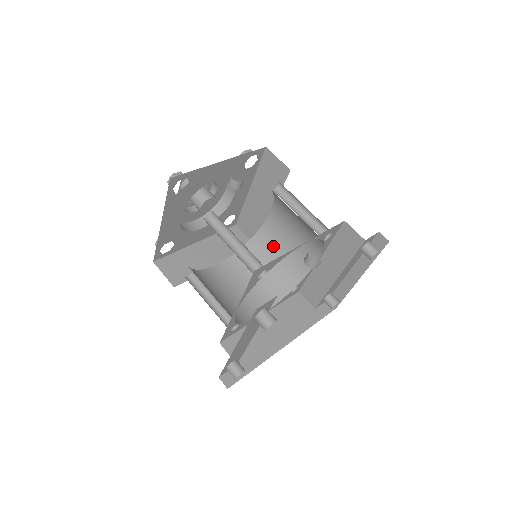
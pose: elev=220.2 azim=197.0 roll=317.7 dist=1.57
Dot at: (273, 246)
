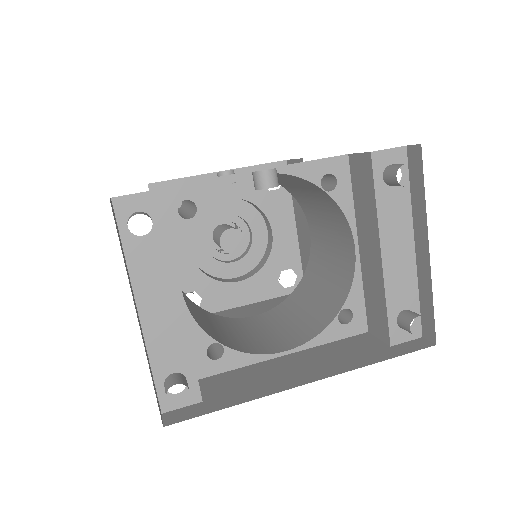
Dot at: (319, 273)
